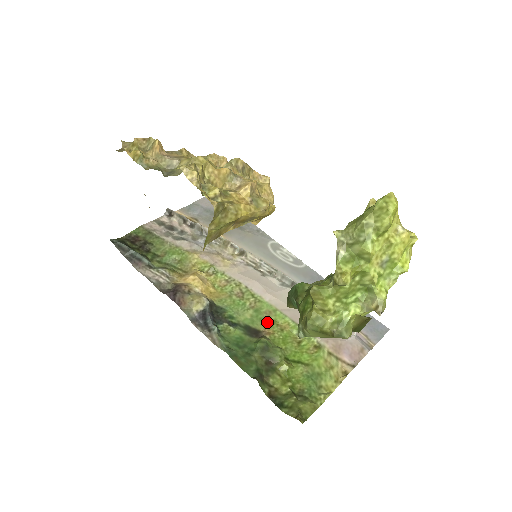
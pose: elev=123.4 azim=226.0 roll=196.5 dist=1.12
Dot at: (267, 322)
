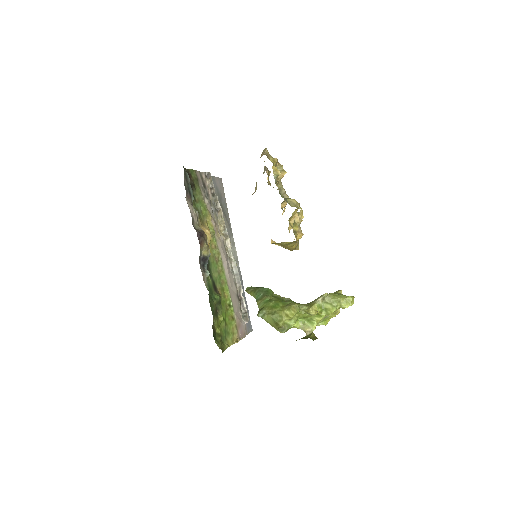
Dot at: (221, 287)
